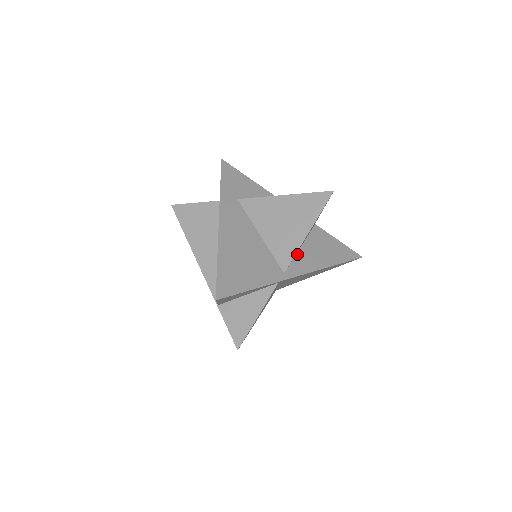
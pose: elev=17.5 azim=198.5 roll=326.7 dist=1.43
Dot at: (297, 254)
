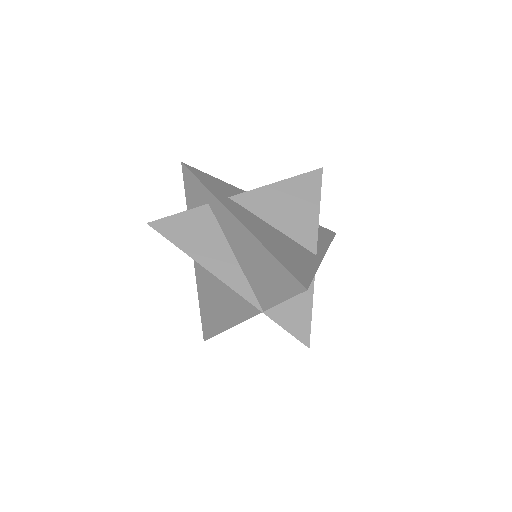
Dot at: occluded
